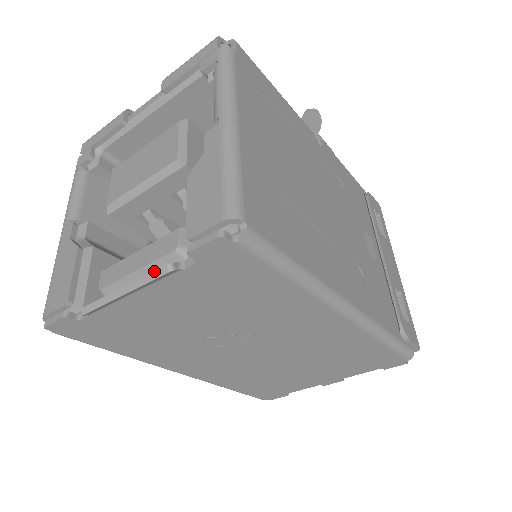
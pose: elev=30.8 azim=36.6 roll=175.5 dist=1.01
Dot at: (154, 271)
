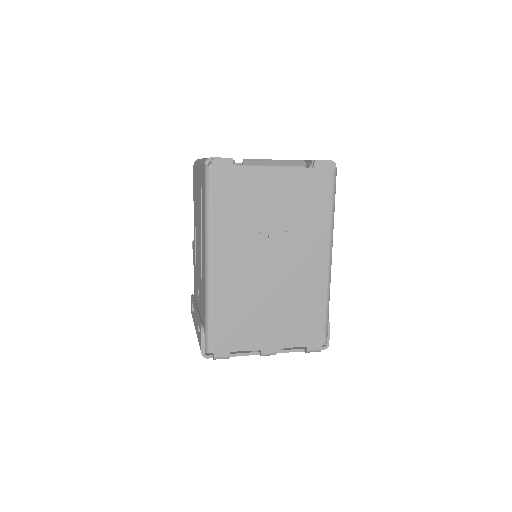
Dot at: (296, 160)
